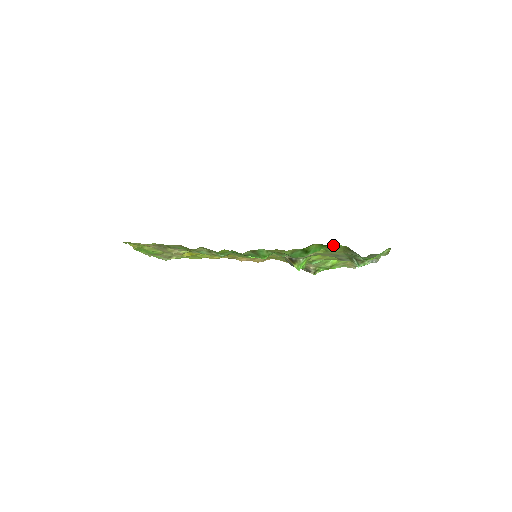
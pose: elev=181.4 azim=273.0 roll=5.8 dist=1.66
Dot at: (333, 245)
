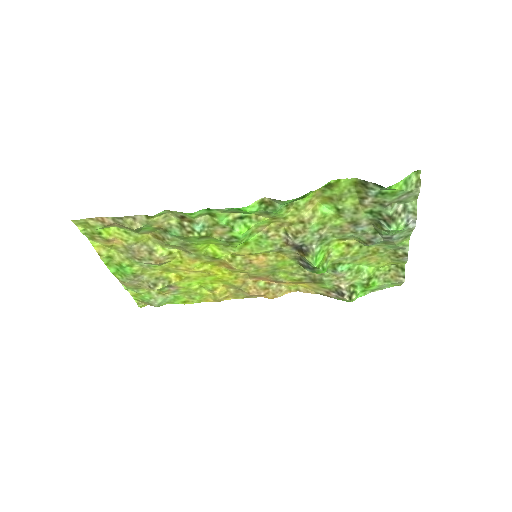
Dot at: (338, 182)
